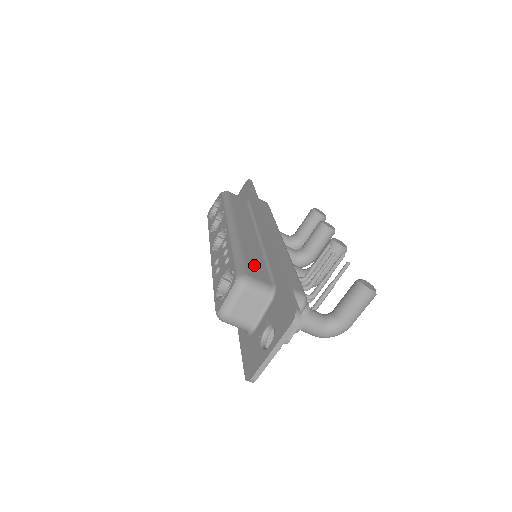
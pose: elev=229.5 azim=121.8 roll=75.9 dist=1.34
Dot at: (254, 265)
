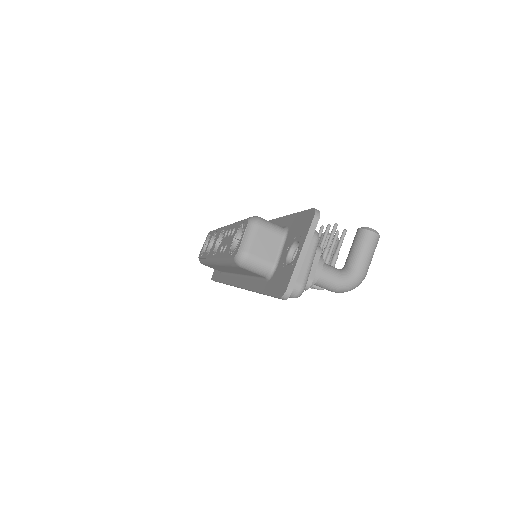
Dot at: occluded
